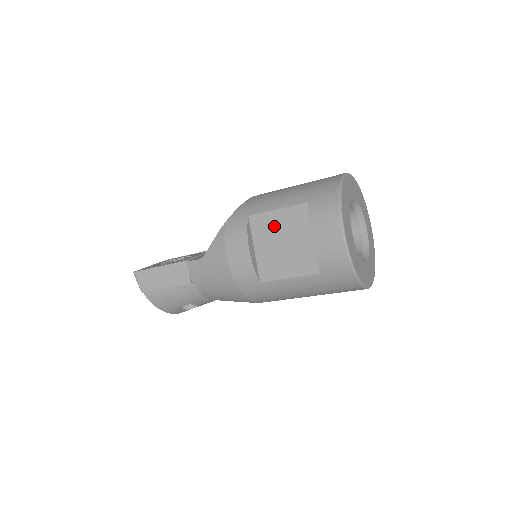
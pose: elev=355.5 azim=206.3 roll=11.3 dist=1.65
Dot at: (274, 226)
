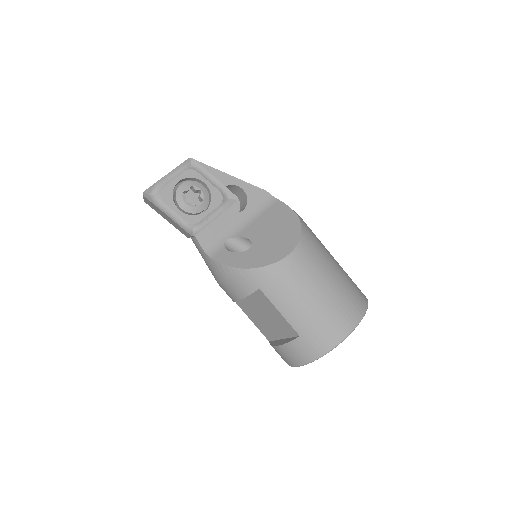
Dot at: (269, 310)
